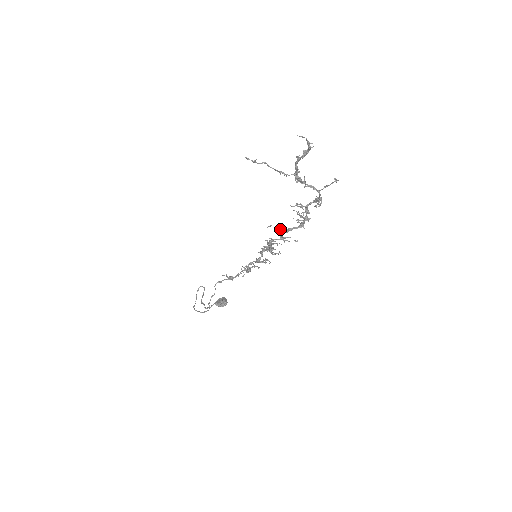
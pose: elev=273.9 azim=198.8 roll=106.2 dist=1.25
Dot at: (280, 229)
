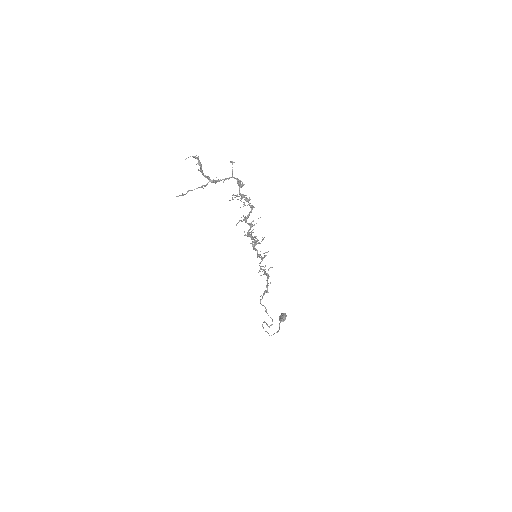
Dot at: occluded
